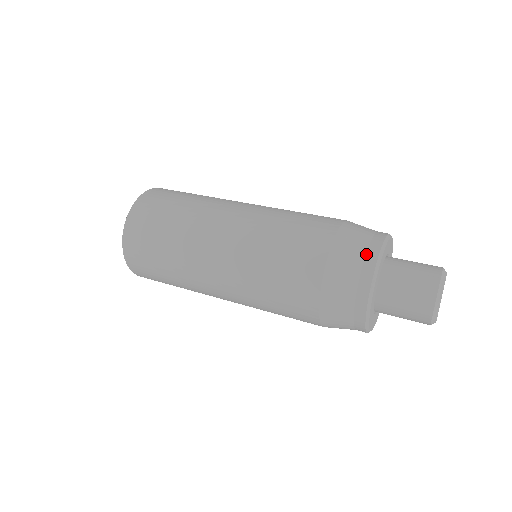
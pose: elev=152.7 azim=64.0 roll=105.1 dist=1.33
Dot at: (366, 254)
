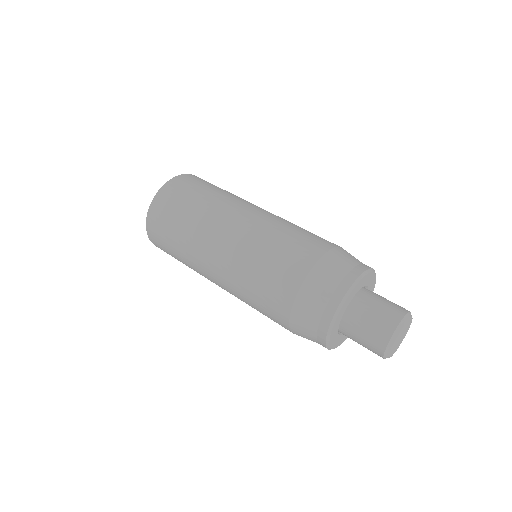
Dot at: (317, 332)
